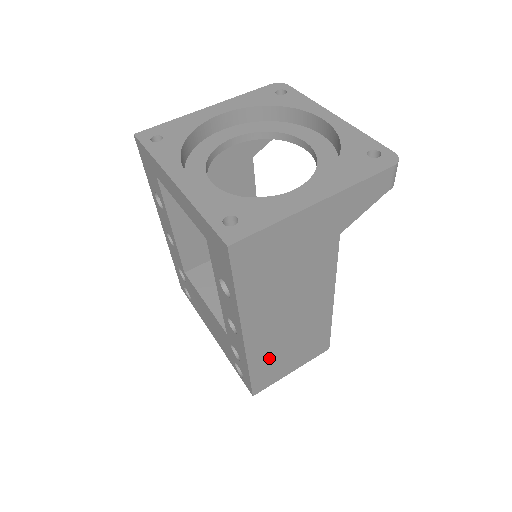
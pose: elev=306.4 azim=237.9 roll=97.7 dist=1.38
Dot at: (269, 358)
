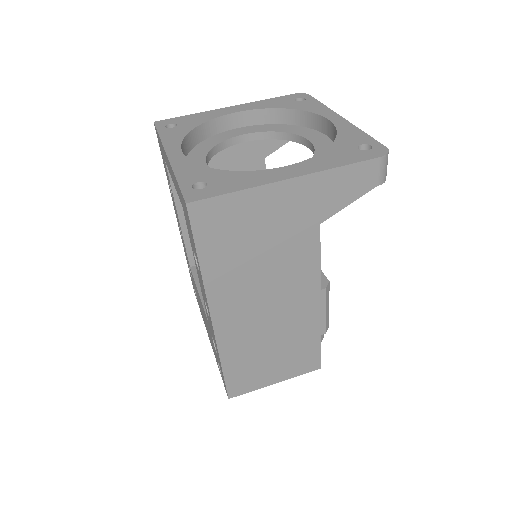
Dot at: (245, 356)
